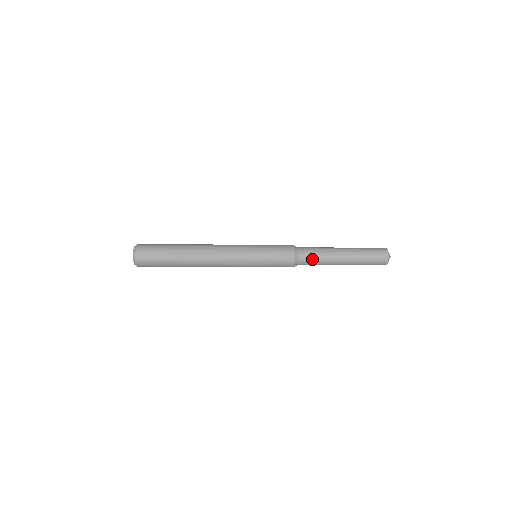
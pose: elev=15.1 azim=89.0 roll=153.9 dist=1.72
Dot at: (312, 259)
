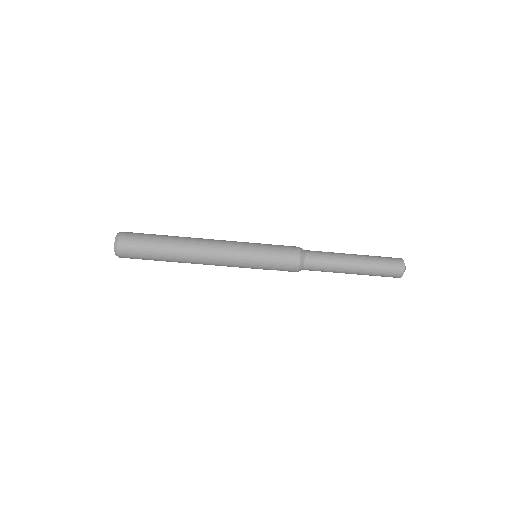
Dot at: (319, 268)
